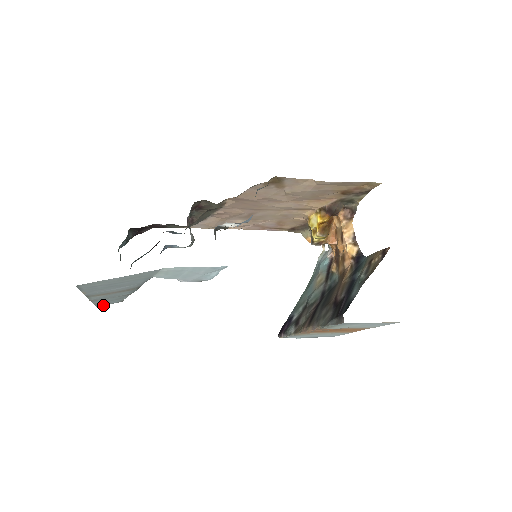
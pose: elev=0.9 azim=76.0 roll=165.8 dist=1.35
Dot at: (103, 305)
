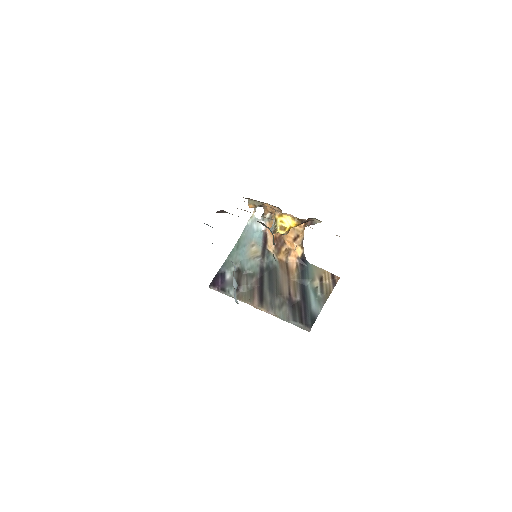
Dot at: occluded
